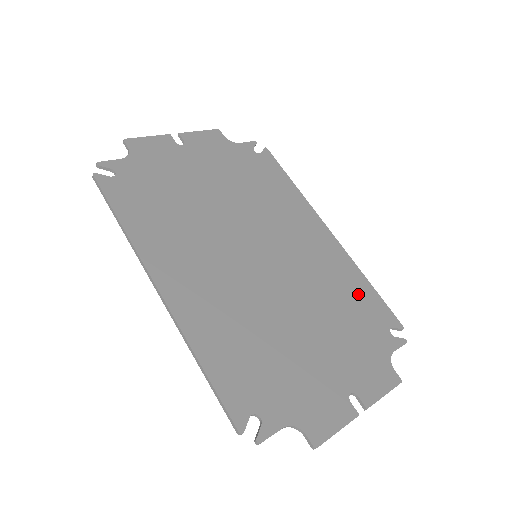
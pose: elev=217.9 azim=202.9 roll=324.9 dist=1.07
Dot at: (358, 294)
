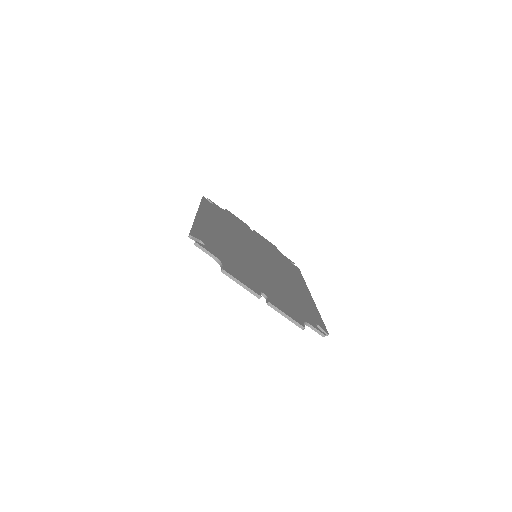
Dot at: (307, 307)
